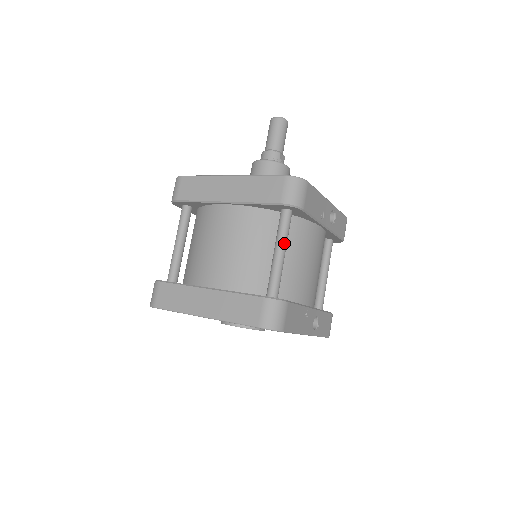
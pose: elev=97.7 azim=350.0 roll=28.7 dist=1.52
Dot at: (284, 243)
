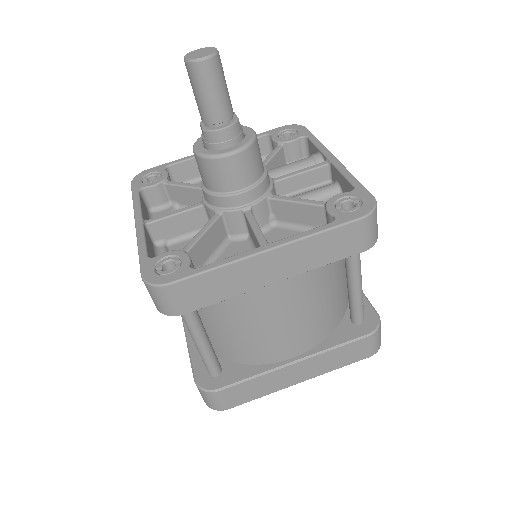
Dot at: occluded
